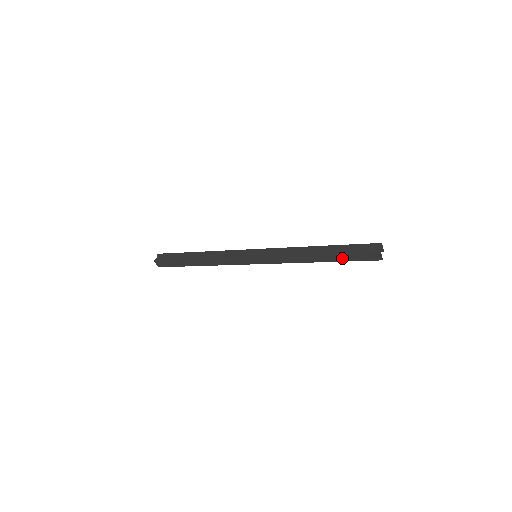
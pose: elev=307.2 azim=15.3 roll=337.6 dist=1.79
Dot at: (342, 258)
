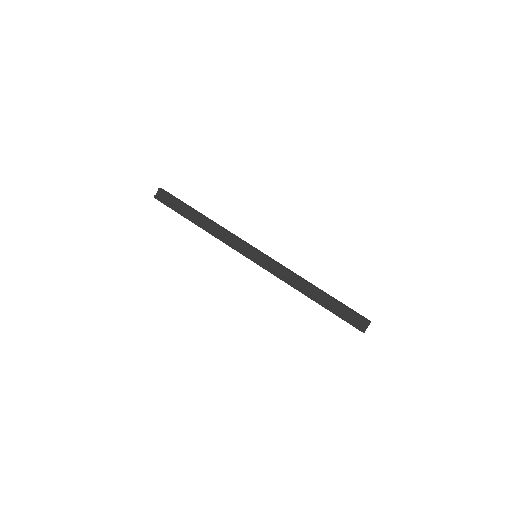
Dot at: occluded
